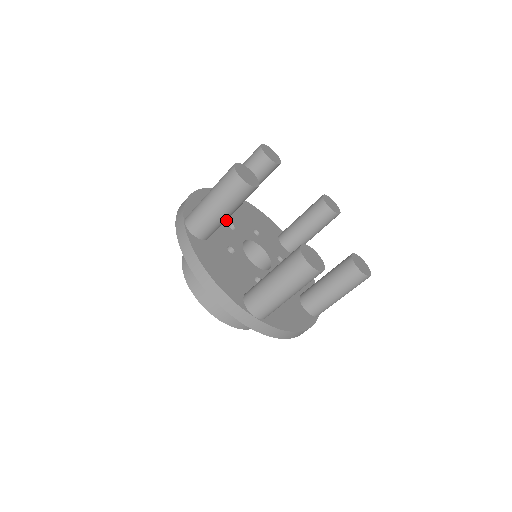
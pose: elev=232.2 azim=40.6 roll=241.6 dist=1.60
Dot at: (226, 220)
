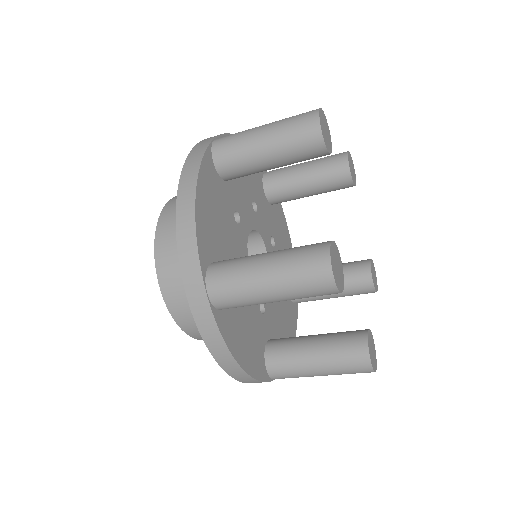
Dot at: (254, 196)
